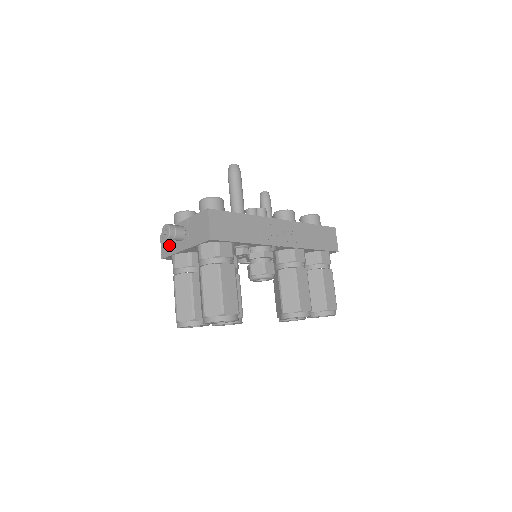
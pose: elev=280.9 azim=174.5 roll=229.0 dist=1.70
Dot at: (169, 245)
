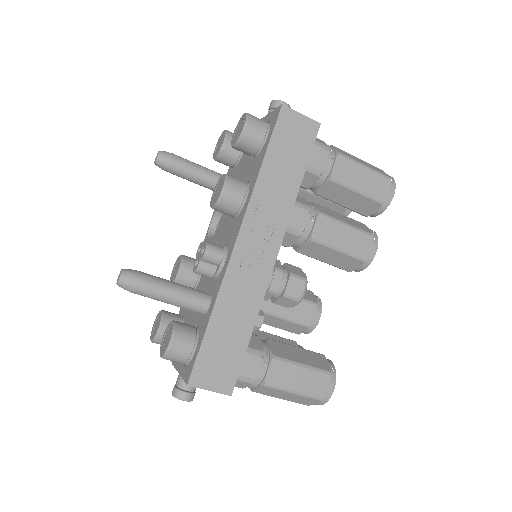
Dot at: occluded
